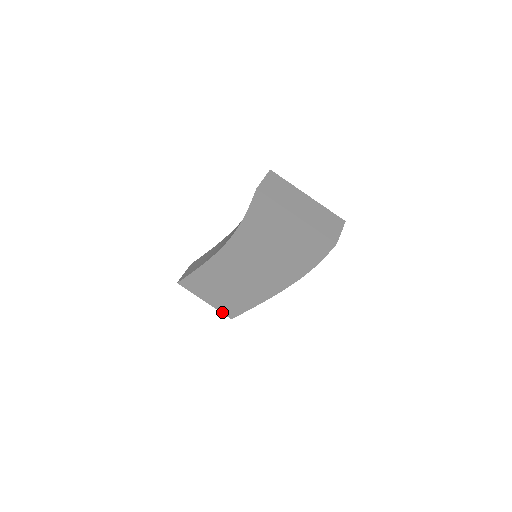
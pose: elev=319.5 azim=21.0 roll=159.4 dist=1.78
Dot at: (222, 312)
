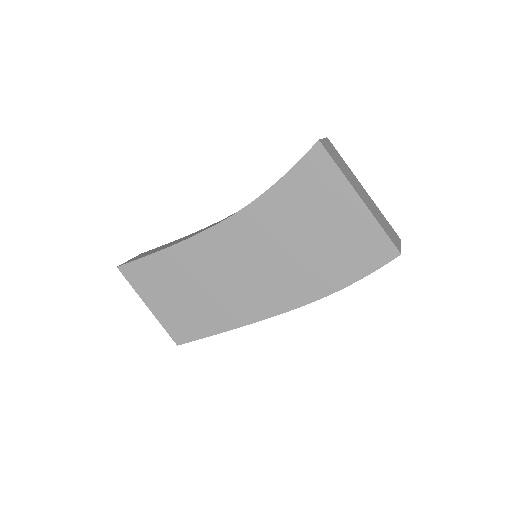
Dot at: (167, 330)
